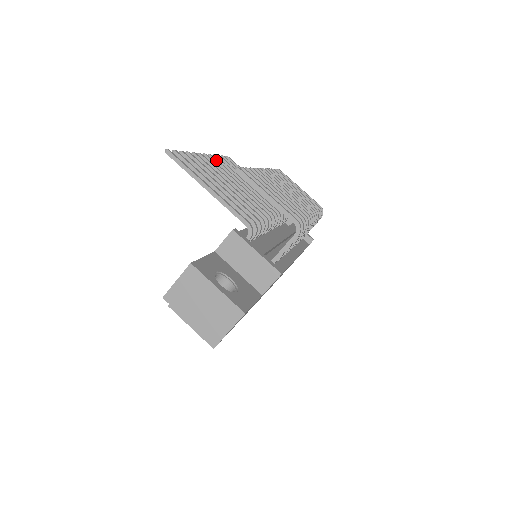
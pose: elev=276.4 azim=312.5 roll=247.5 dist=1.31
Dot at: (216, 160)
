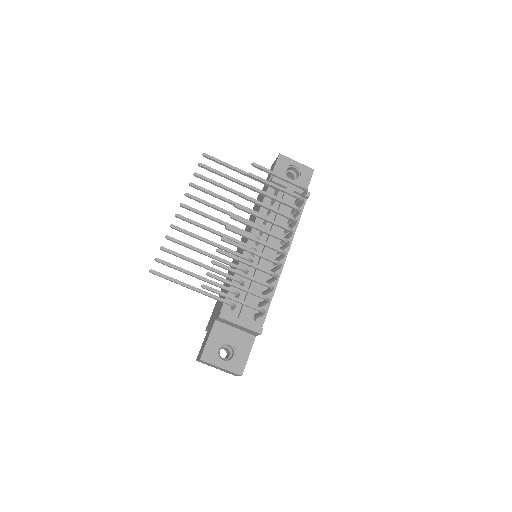
Dot at: (193, 198)
